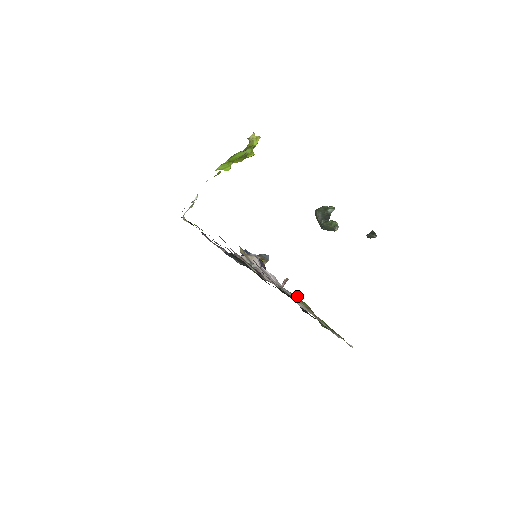
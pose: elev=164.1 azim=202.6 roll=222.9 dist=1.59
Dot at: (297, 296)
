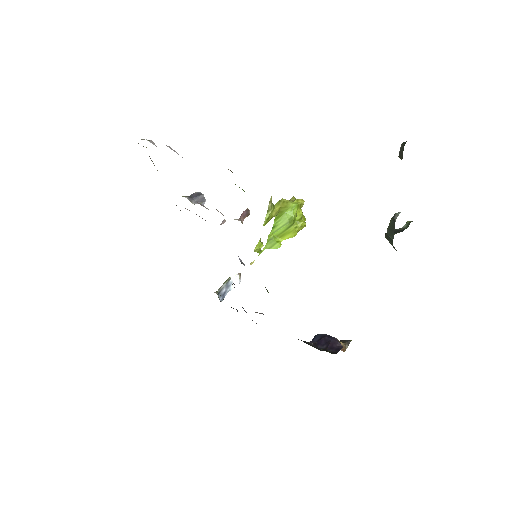
Dot at: occluded
